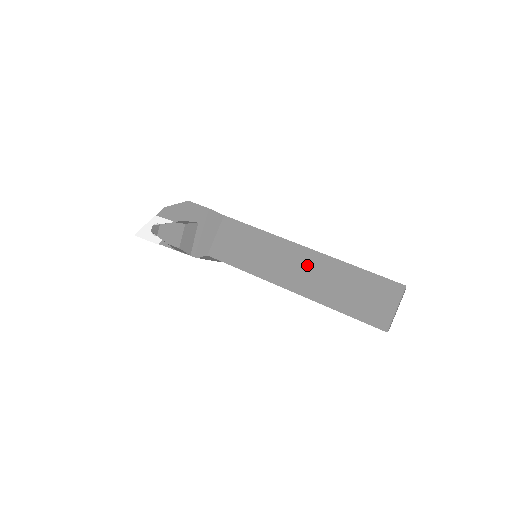
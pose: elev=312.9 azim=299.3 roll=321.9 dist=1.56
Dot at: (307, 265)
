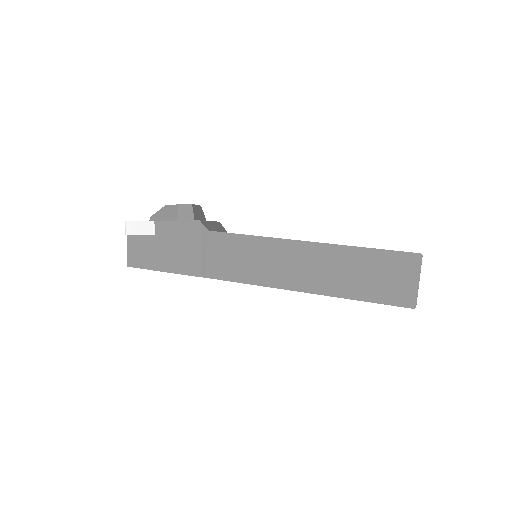
Dot at: occluded
